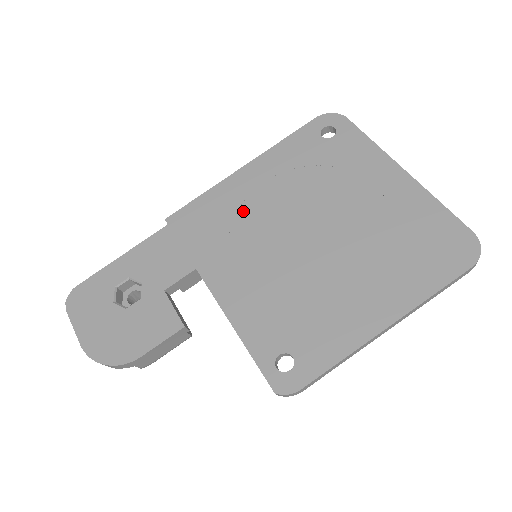
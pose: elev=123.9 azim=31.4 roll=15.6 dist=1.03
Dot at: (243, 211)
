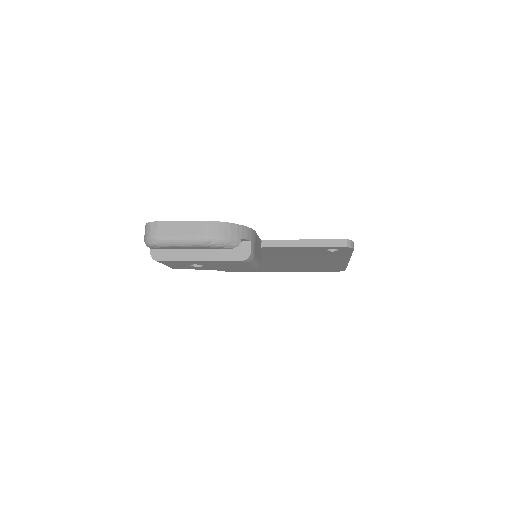
Dot at: occluded
